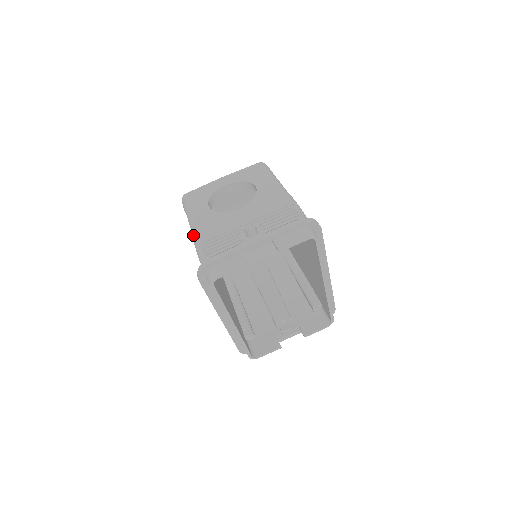
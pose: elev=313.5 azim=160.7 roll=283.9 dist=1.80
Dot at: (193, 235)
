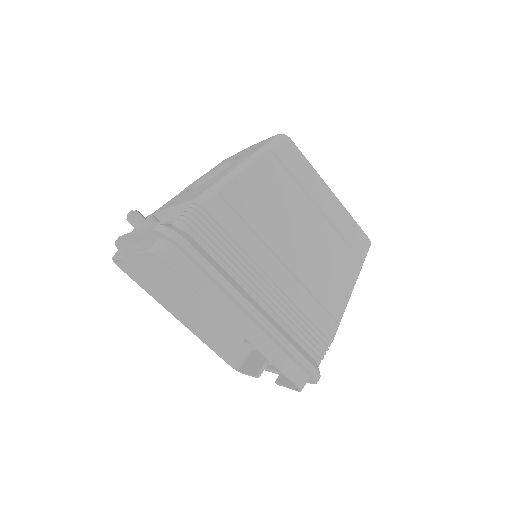
Dot at: occluded
